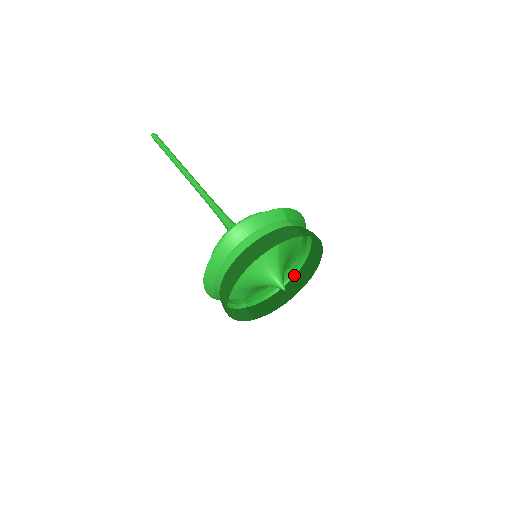
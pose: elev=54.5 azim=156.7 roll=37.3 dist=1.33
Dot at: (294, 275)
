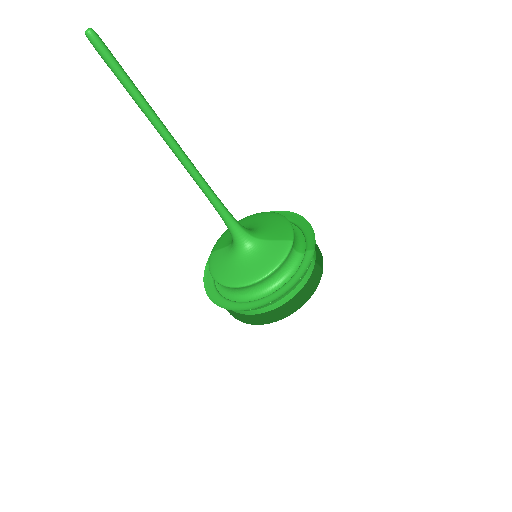
Dot at: occluded
